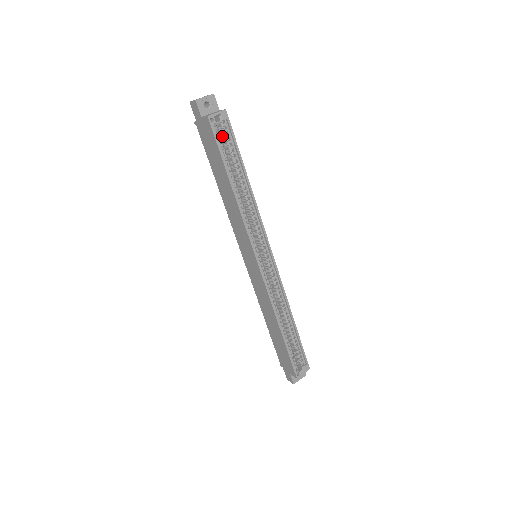
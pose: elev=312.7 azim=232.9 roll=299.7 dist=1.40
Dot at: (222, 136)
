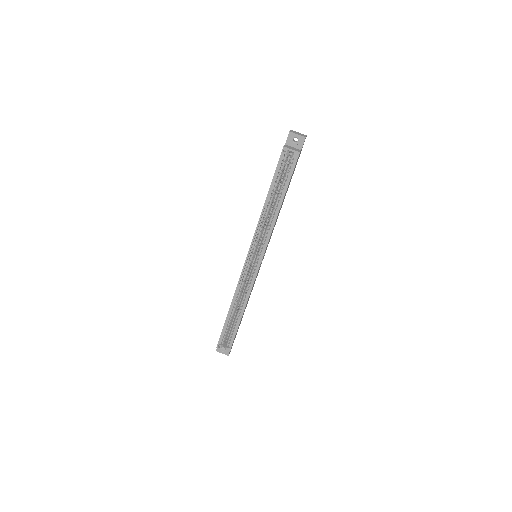
Dot at: (288, 166)
